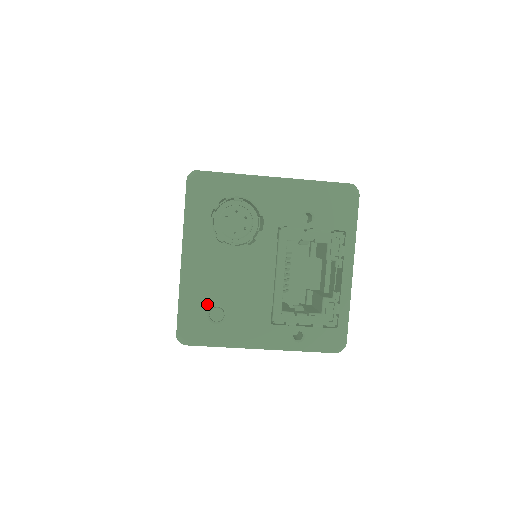
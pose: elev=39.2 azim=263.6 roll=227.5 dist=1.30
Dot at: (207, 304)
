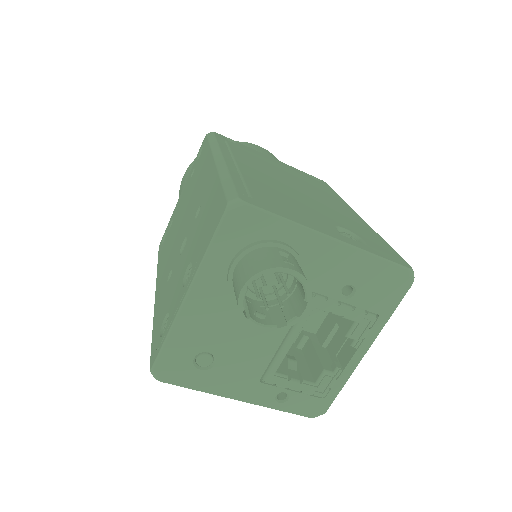
Dot at: (198, 349)
